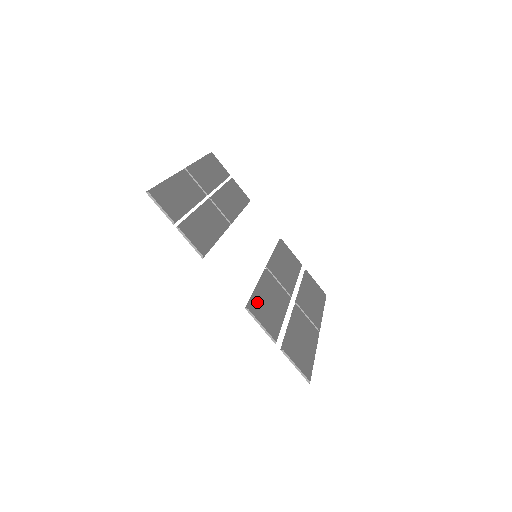
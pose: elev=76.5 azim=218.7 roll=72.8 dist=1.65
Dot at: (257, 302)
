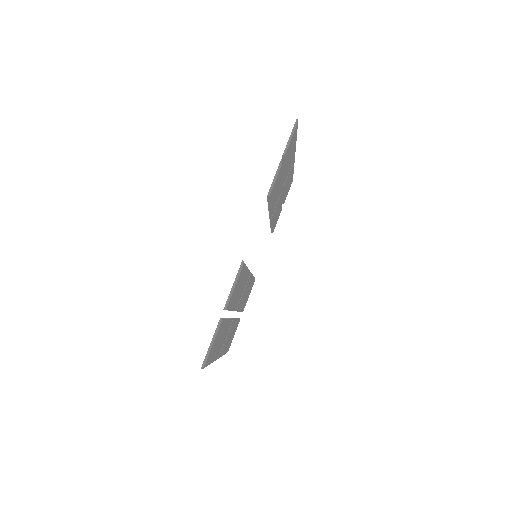
Dot at: occluded
